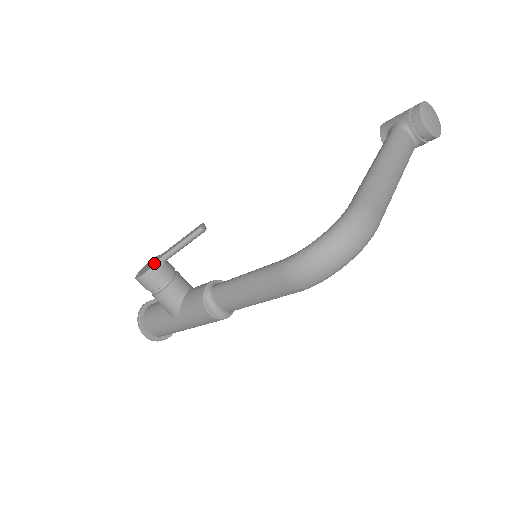
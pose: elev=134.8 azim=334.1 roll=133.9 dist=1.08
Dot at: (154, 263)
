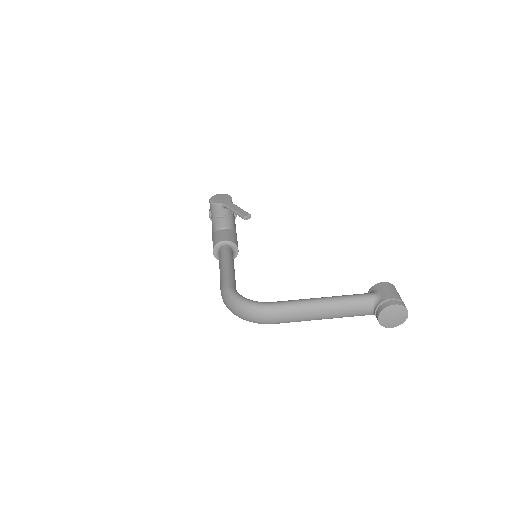
Dot at: (219, 203)
